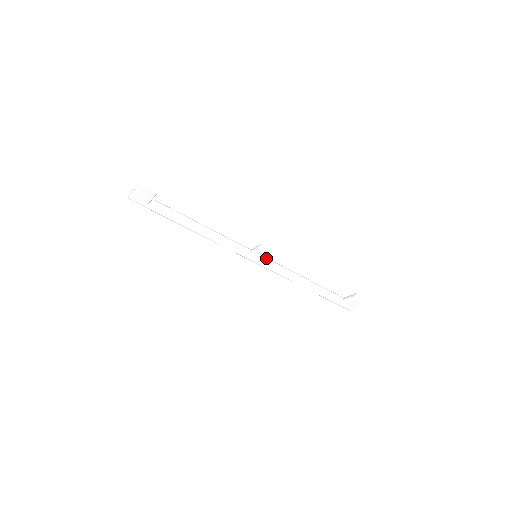
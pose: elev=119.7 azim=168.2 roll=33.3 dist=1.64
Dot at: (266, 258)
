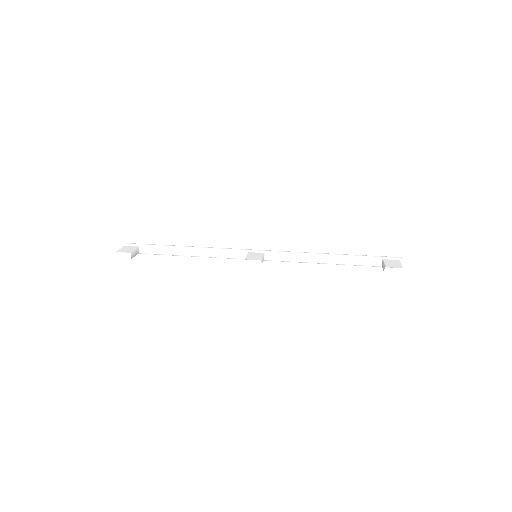
Dot at: occluded
